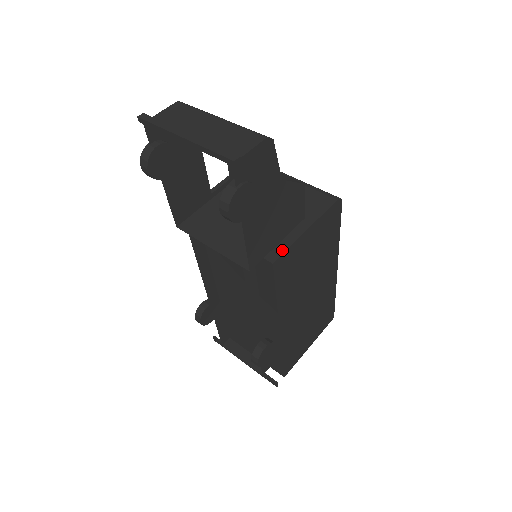
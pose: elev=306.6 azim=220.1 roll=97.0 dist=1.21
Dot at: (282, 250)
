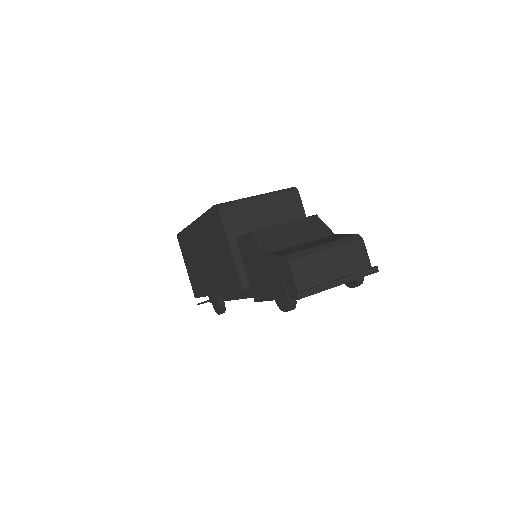
Dot at: occluded
